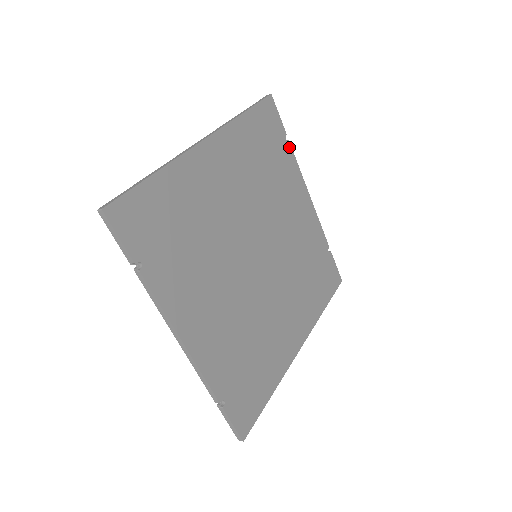
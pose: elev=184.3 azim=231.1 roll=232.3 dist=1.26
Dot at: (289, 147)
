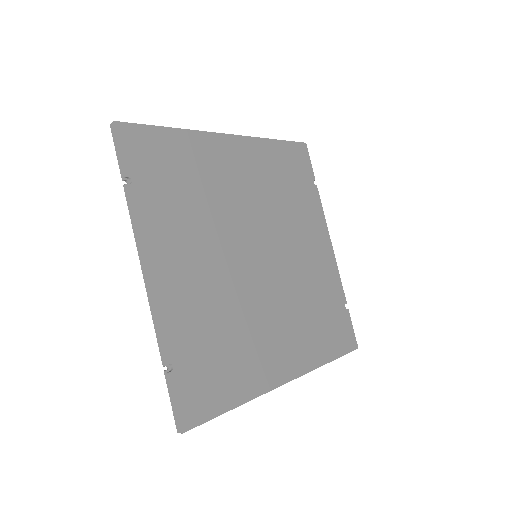
Dot at: (316, 191)
